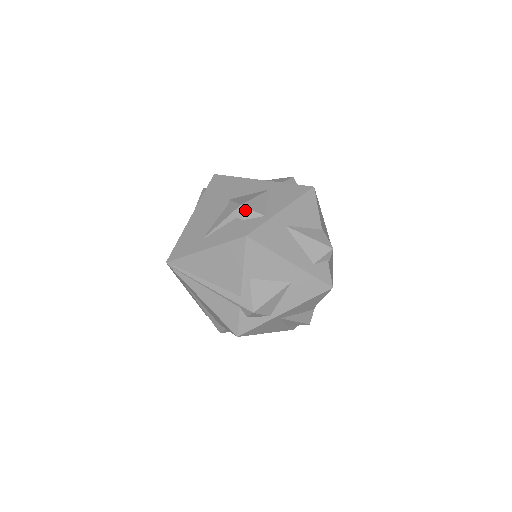
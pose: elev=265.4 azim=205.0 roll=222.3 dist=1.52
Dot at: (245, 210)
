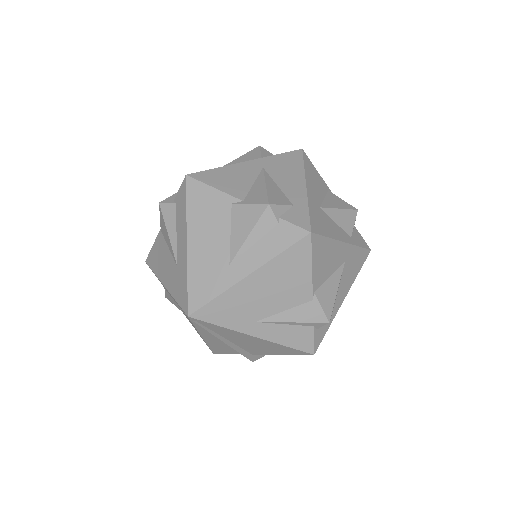
Dot at: (327, 323)
